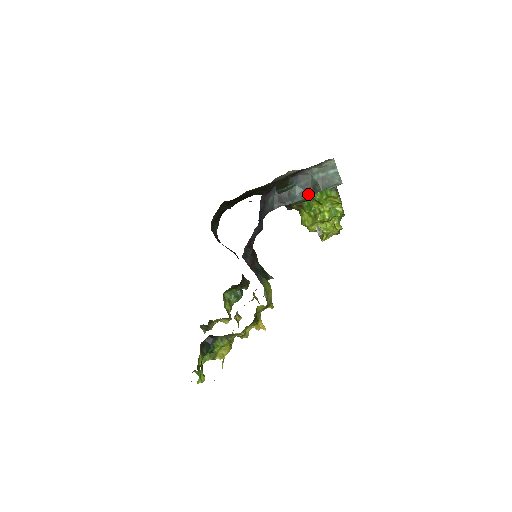
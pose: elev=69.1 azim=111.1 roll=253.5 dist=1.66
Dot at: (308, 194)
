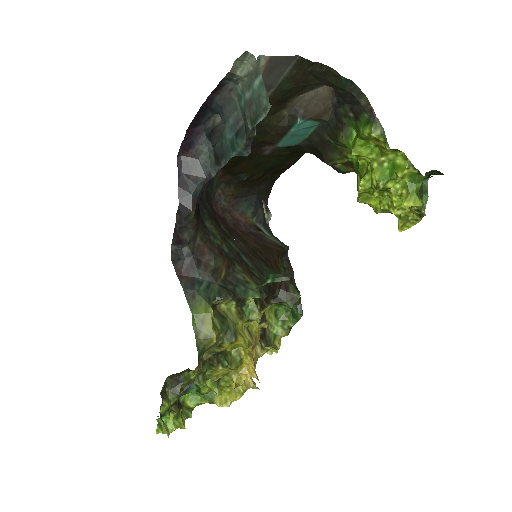
Dot at: (238, 140)
